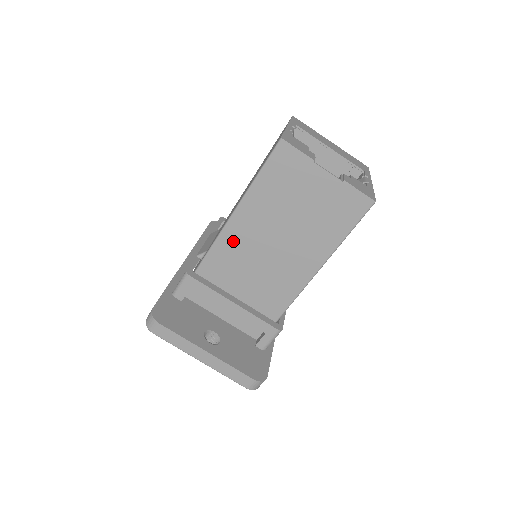
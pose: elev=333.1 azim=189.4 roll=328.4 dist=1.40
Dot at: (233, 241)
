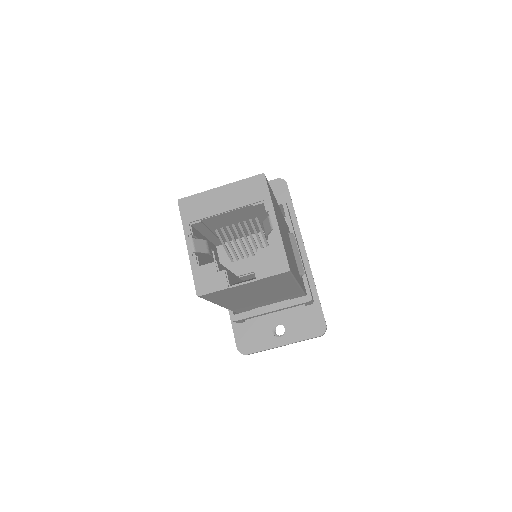
Dot at: (236, 305)
